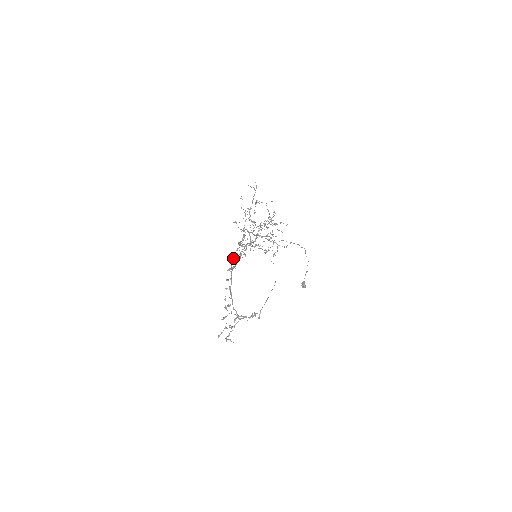
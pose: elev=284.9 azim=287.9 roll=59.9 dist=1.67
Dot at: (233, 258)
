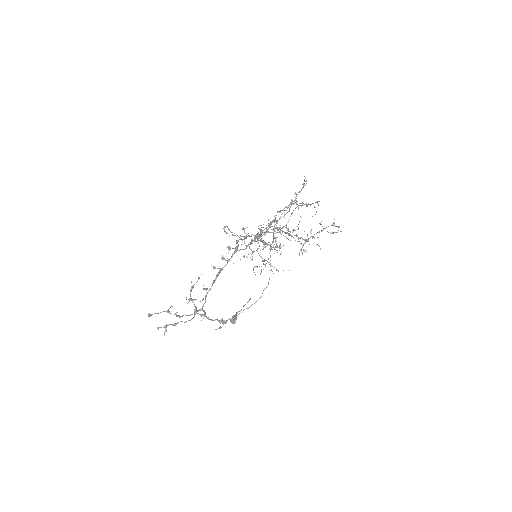
Dot at: (252, 239)
